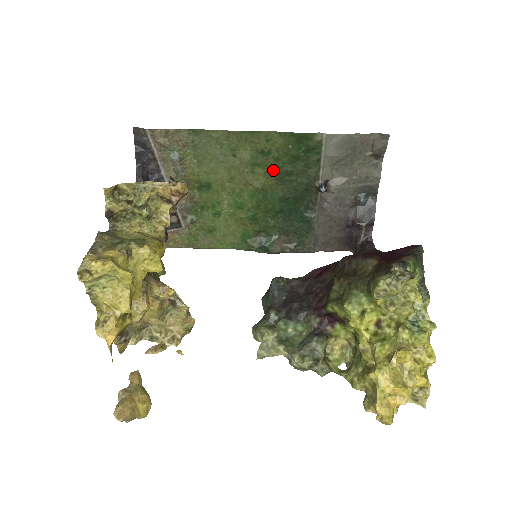
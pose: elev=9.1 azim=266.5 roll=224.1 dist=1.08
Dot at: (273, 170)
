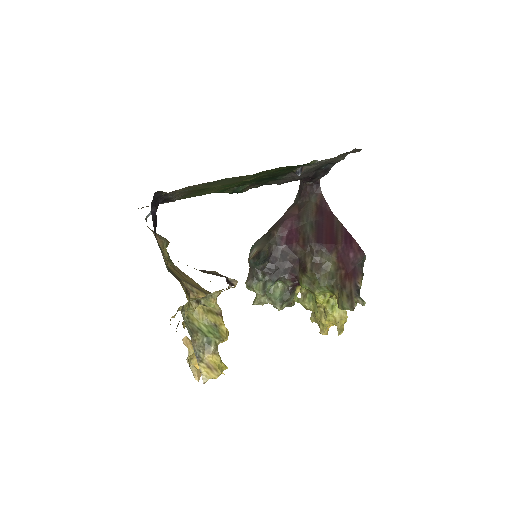
Dot at: (265, 174)
